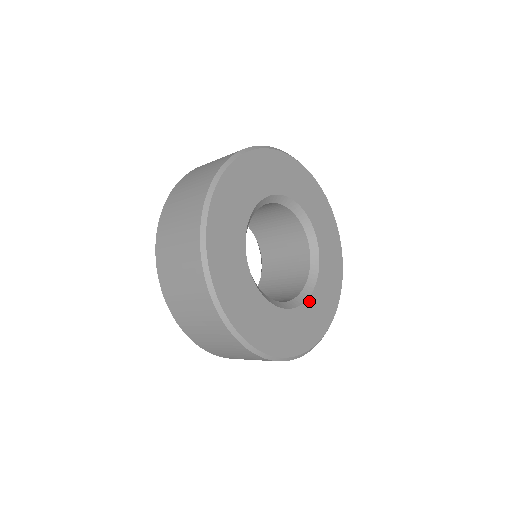
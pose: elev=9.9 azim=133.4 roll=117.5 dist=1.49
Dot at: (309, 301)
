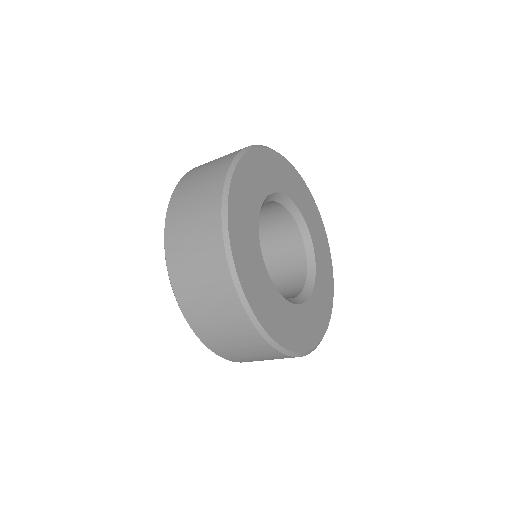
Dot at: (301, 307)
